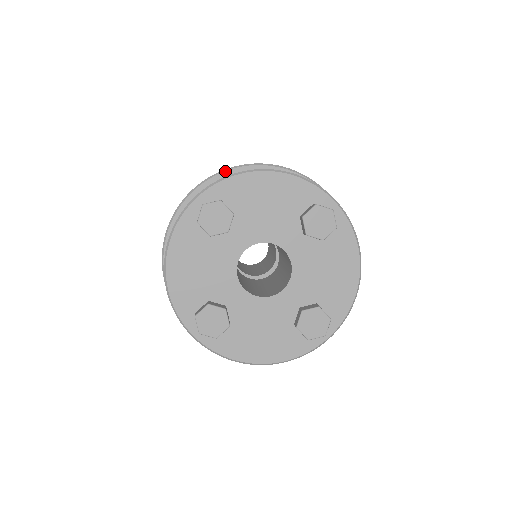
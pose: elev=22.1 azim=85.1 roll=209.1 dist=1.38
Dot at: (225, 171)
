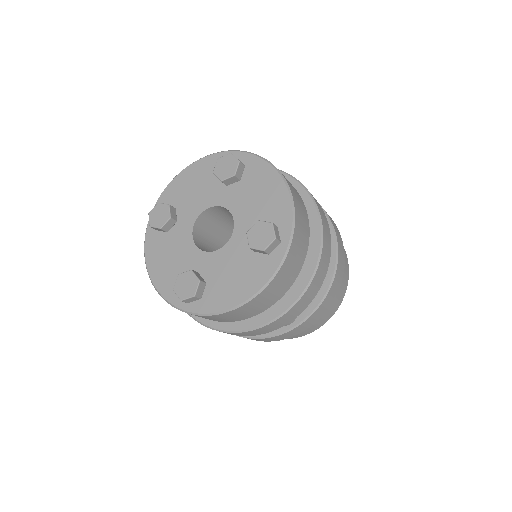
Dot at: occluded
